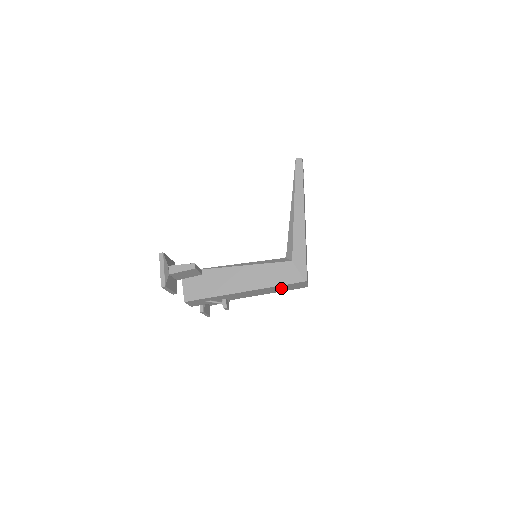
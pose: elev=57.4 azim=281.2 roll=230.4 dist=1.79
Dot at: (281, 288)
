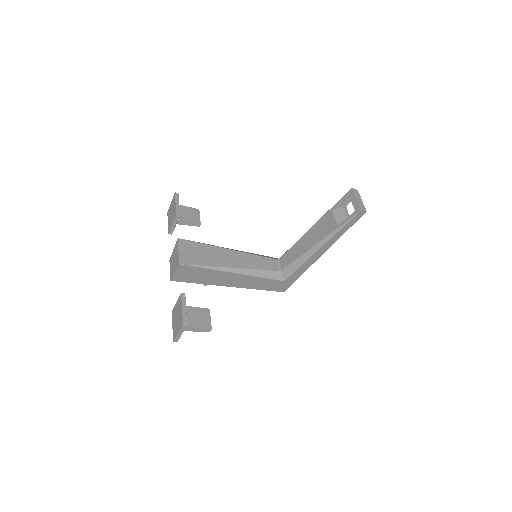
Dot at: occluded
